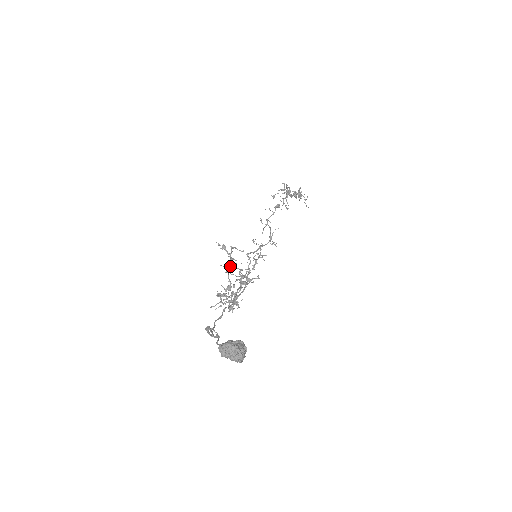
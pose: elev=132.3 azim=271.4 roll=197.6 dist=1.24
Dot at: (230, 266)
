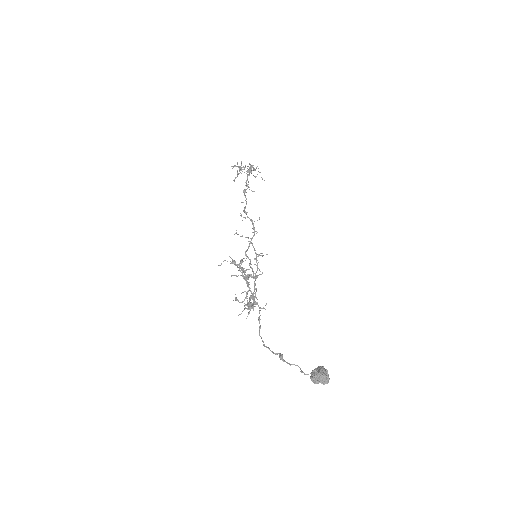
Dot at: (245, 277)
